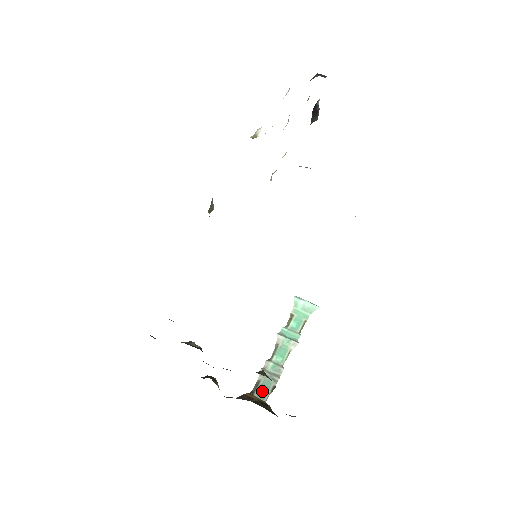
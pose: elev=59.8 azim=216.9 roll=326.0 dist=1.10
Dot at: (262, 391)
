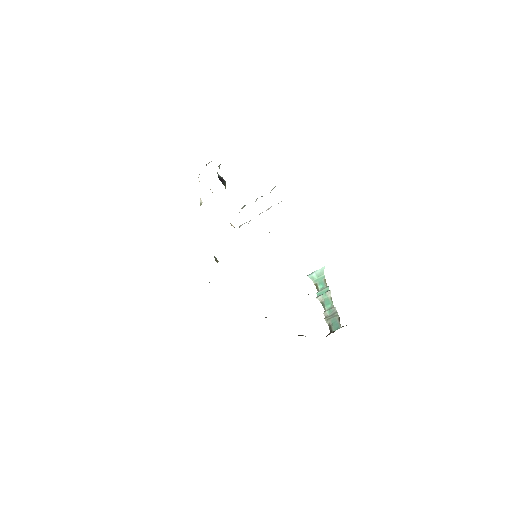
Dot at: (335, 326)
